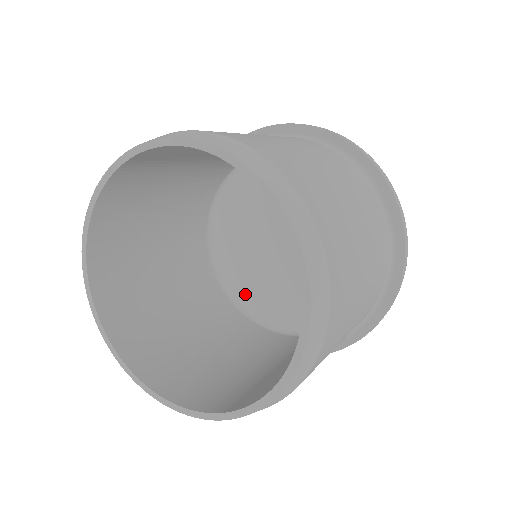
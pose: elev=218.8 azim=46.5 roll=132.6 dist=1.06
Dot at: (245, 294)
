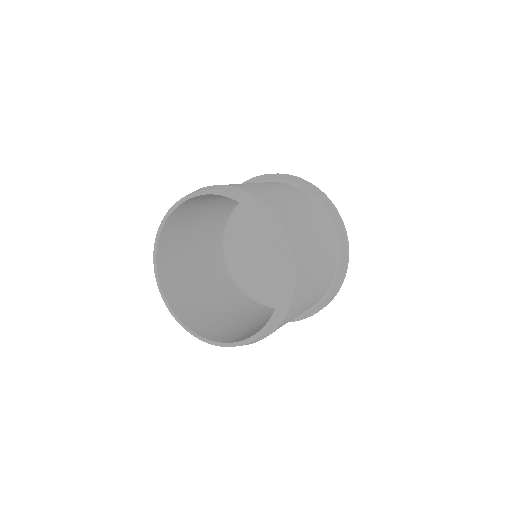
Dot at: (238, 267)
